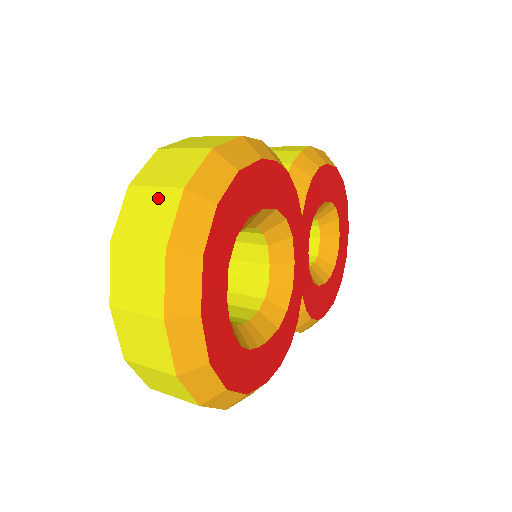
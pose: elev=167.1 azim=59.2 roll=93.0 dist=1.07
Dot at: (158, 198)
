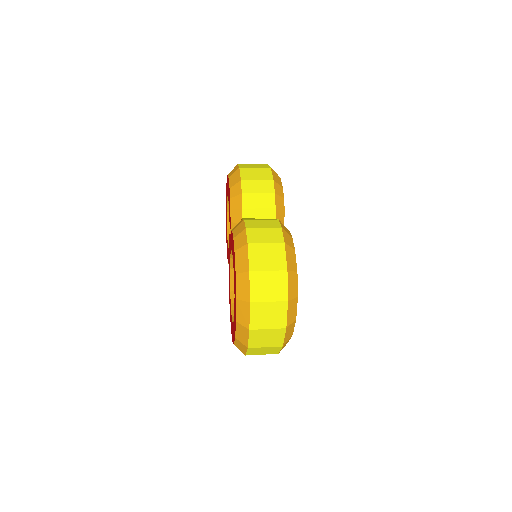
Dot at: (273, 307)
